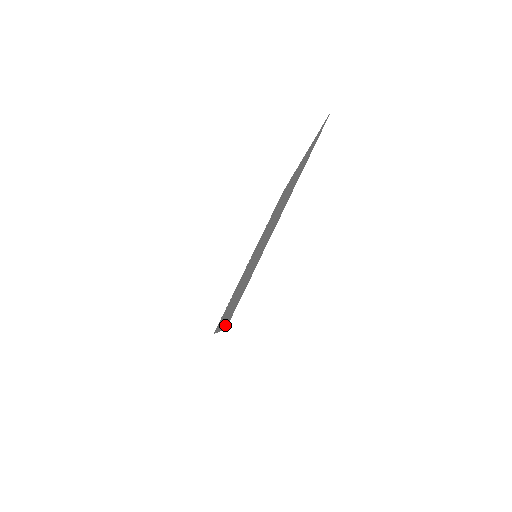
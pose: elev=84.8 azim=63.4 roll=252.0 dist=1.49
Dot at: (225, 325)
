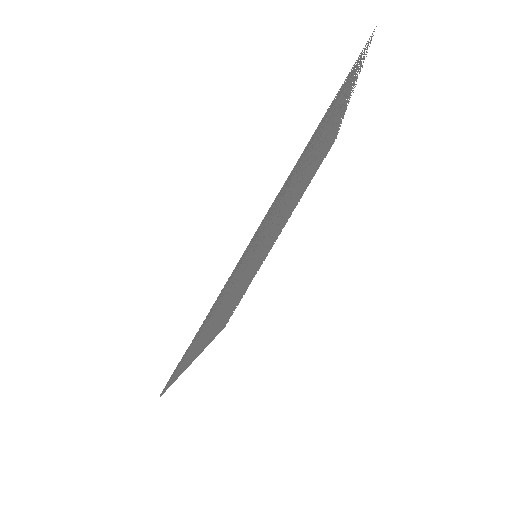
Dot at: (176, 377)
